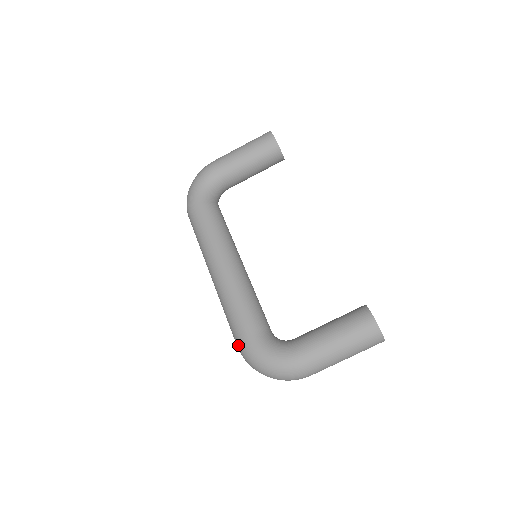
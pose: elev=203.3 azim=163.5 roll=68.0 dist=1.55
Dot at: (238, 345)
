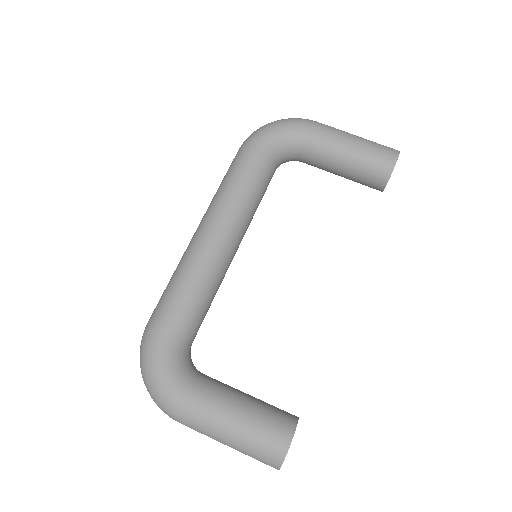
Dot at: (148, 323)
